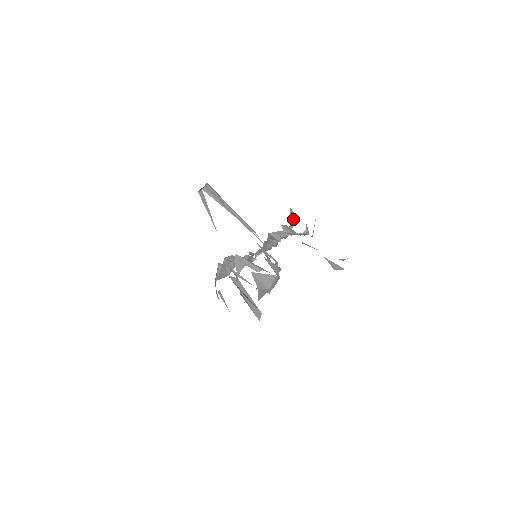
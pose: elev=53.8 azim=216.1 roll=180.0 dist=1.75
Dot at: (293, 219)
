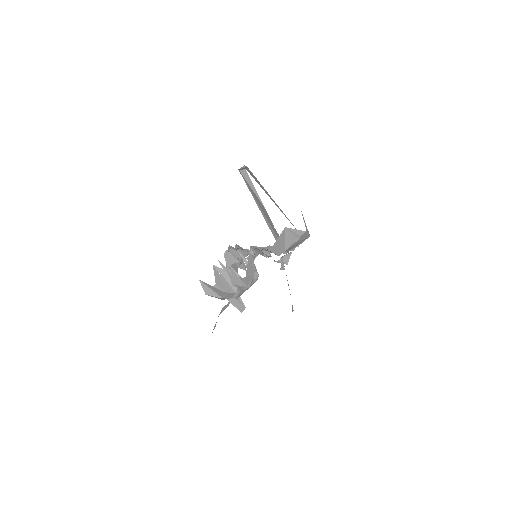
Dot at: (294, 238)
